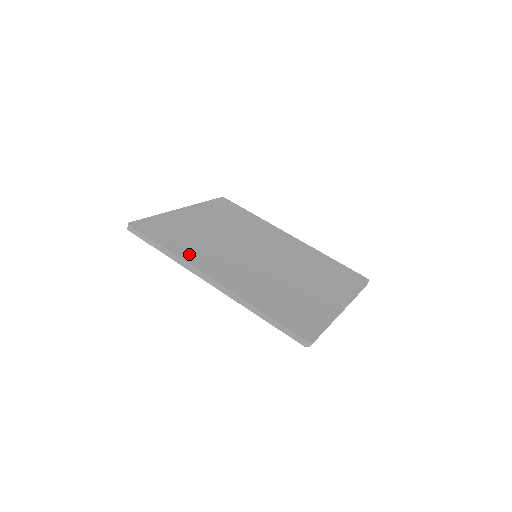
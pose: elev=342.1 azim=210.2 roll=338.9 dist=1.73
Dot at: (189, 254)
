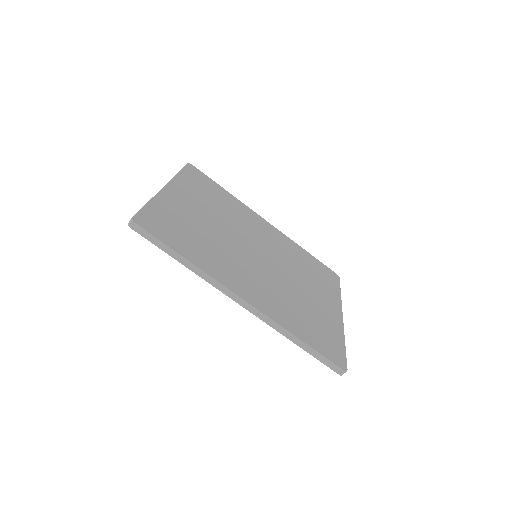
Dot at: (211, 265)
